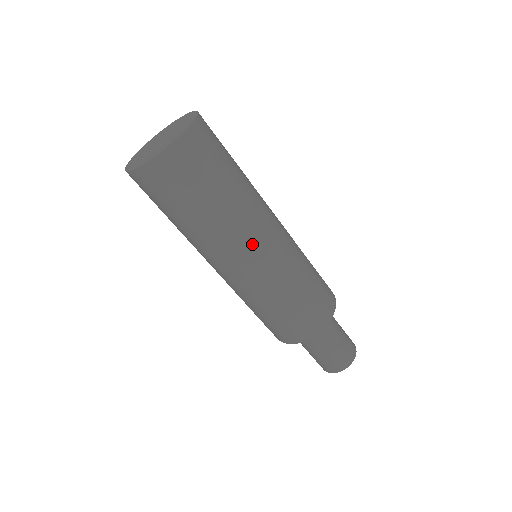
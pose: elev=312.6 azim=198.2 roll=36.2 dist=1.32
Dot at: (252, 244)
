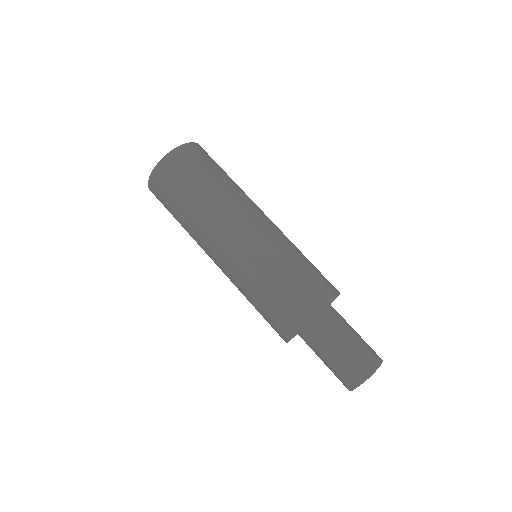
Dot at: (232, 226)
